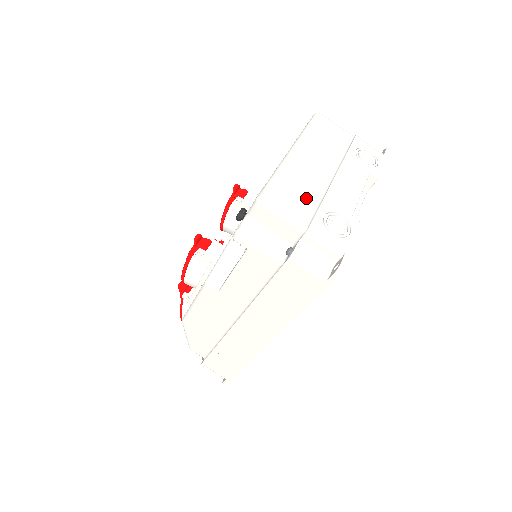
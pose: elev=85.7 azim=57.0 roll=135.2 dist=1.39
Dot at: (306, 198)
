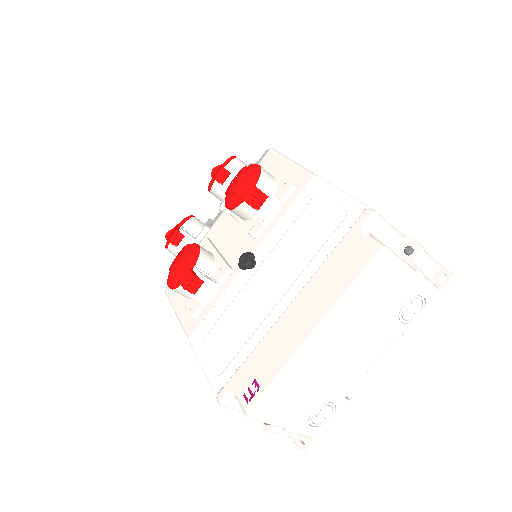
Dot at: (303, 397)
